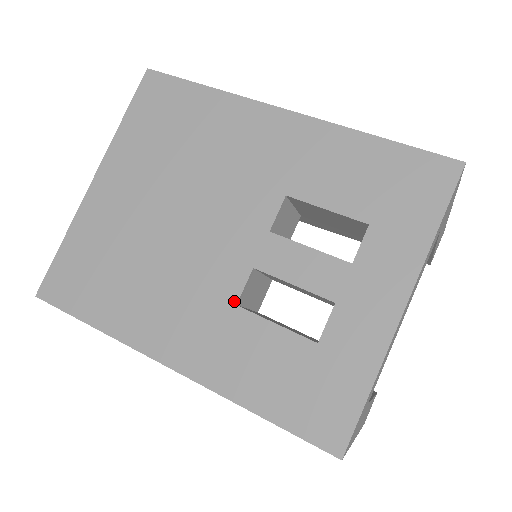
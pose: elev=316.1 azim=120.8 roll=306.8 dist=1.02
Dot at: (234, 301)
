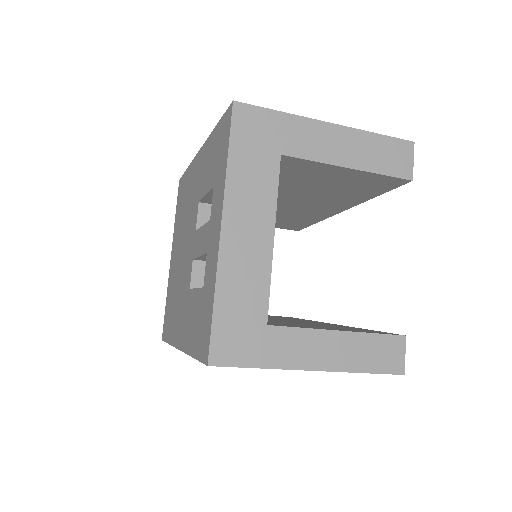
Dot at: (189, 287)
